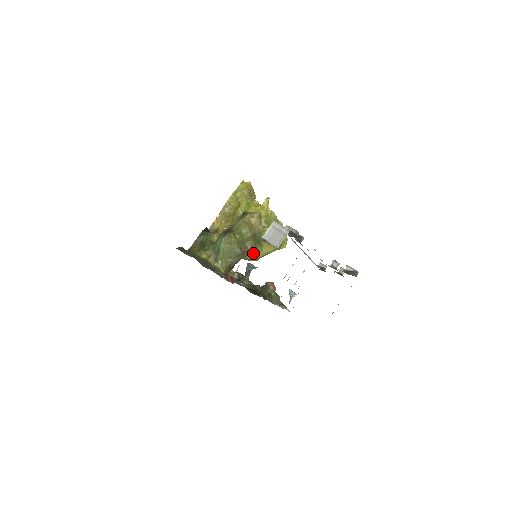
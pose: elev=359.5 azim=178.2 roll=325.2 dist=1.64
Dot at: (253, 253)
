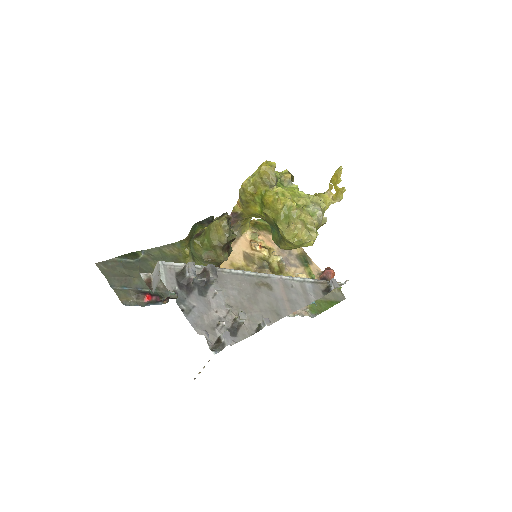
Dot at: (279, 244)
